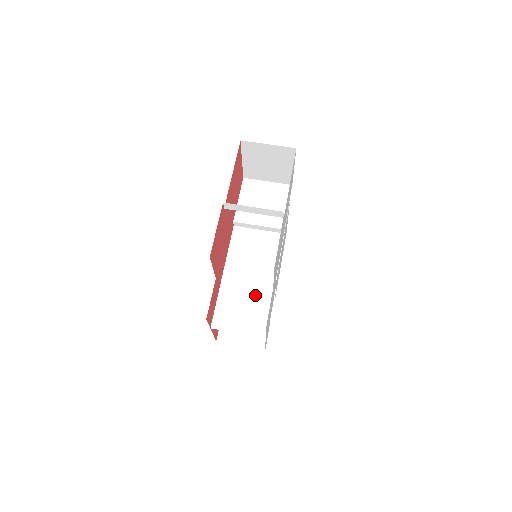
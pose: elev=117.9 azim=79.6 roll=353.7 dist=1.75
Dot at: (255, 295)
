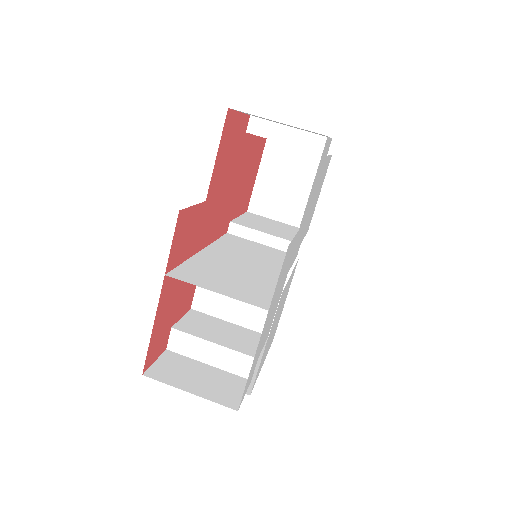
Dot at: (252, 275)
